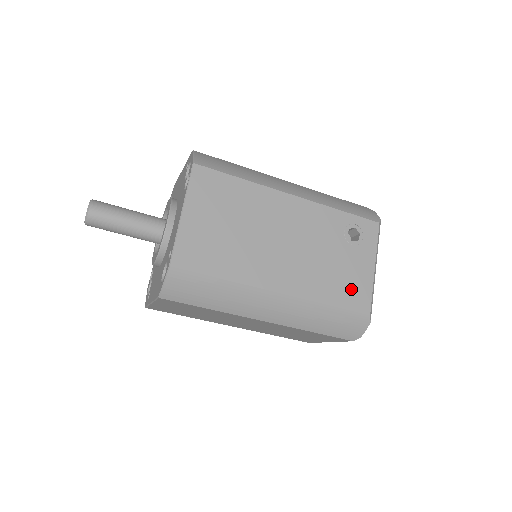
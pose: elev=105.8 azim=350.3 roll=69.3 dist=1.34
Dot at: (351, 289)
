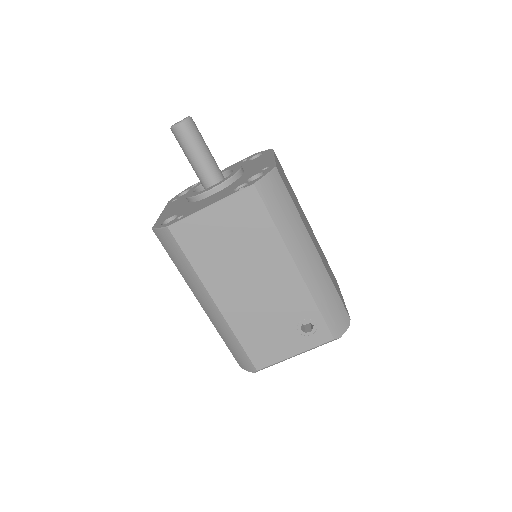
Dot at: (264, 349)
